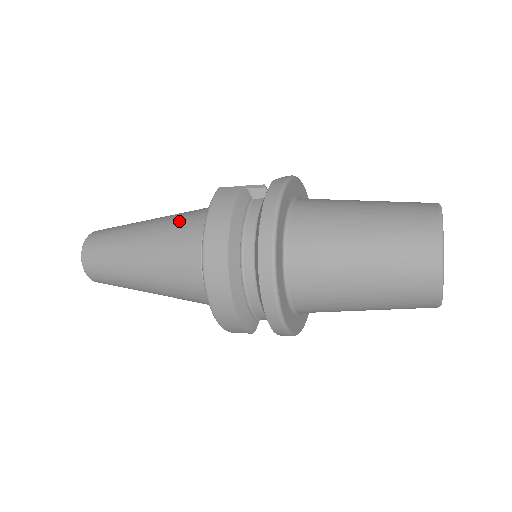
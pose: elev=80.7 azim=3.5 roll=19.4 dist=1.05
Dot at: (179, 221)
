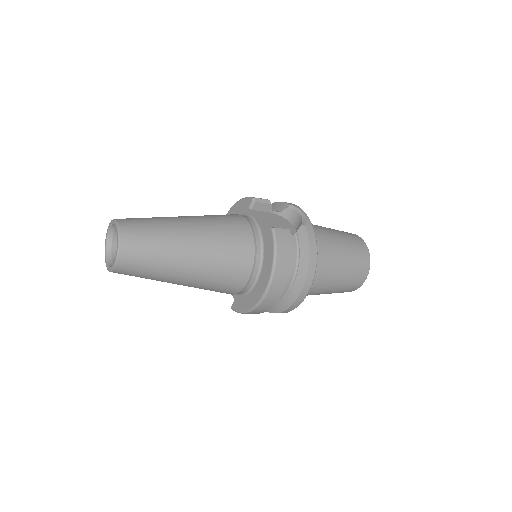
Dot at: (228, 241)
